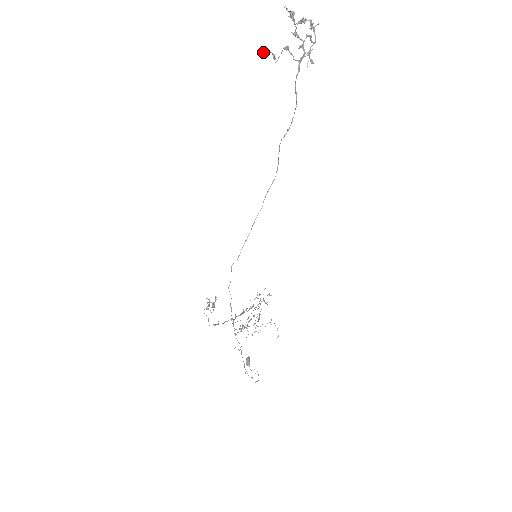
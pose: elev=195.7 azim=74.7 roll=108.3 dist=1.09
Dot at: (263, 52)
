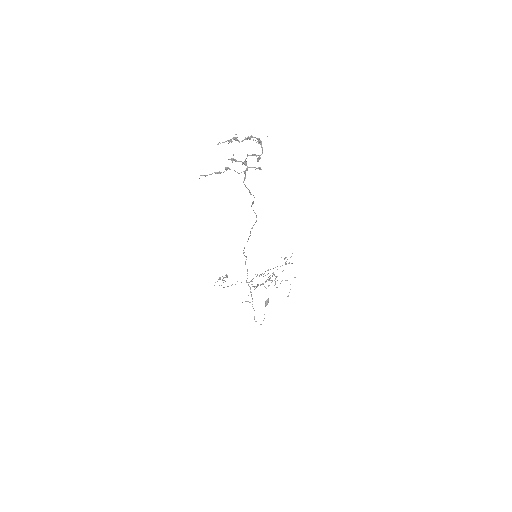
Dot at: occluded
